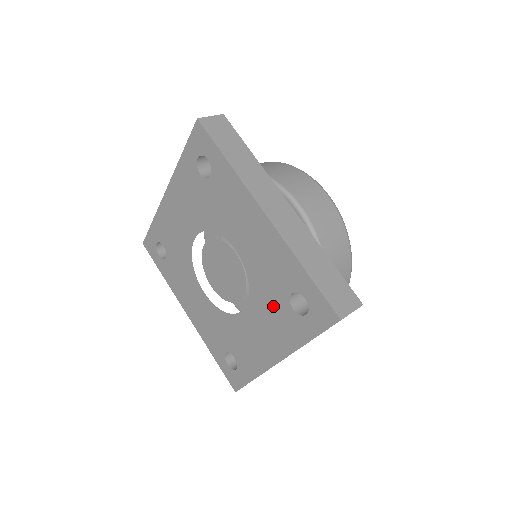
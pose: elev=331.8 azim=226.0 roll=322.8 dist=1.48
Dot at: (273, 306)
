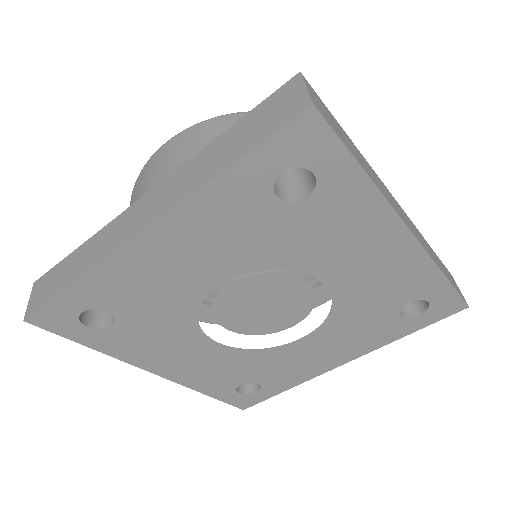
Dot at: (367, 321)
